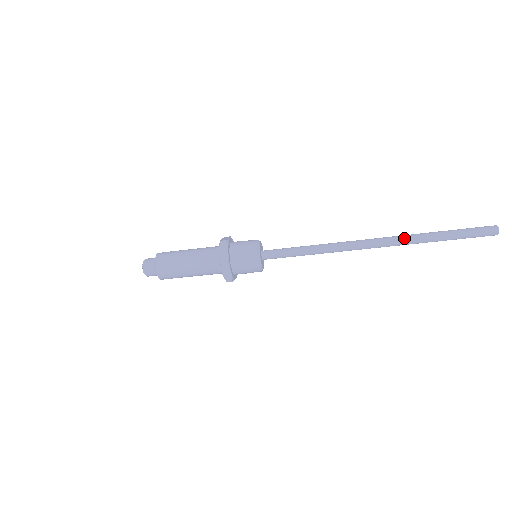
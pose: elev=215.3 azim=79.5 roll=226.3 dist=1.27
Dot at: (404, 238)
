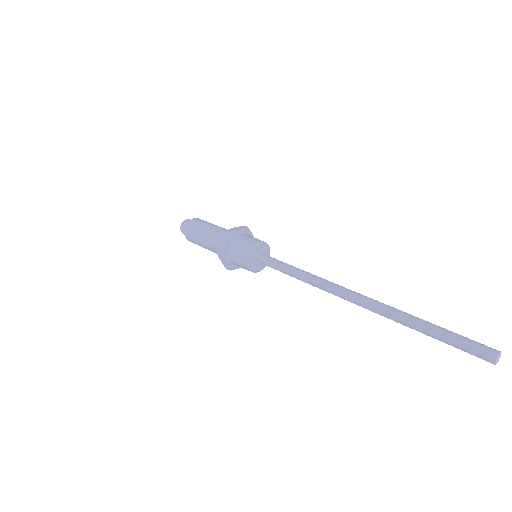
Dot at: (382, 309)
